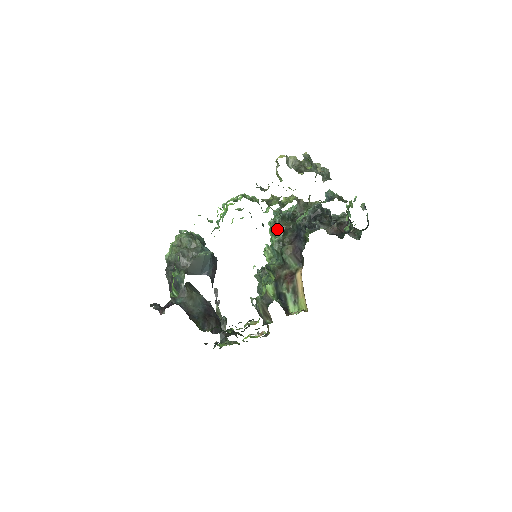
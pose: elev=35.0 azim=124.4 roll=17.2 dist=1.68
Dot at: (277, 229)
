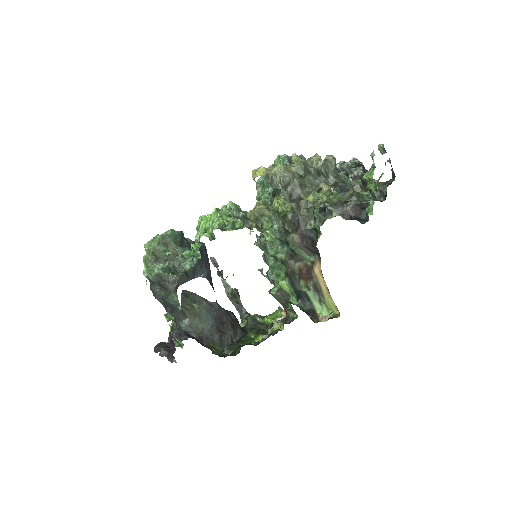
Dot at: occluded
